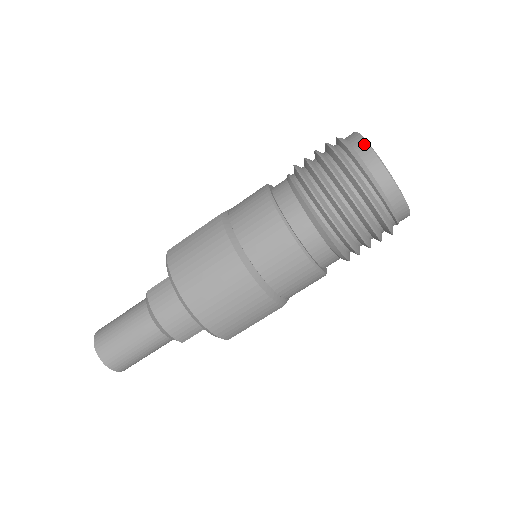
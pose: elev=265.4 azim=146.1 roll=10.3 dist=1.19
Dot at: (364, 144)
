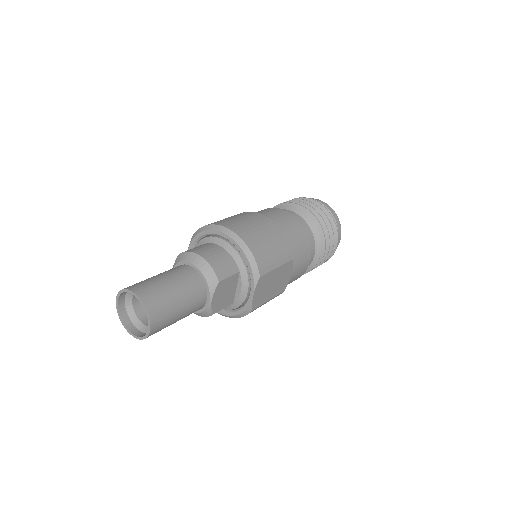
Dot at: occluded
